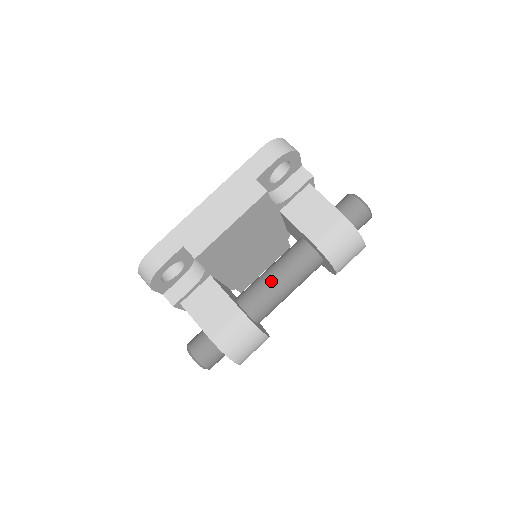
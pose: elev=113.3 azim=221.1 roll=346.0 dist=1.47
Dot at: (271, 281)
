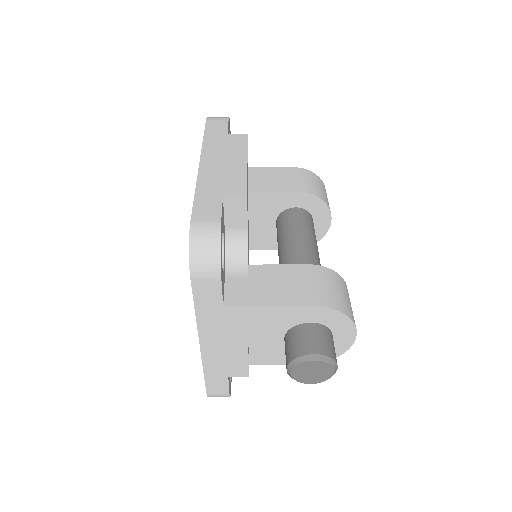
Dot at: (298, 246)
